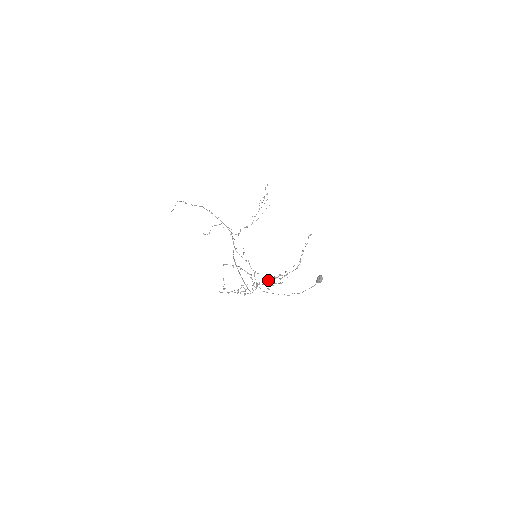
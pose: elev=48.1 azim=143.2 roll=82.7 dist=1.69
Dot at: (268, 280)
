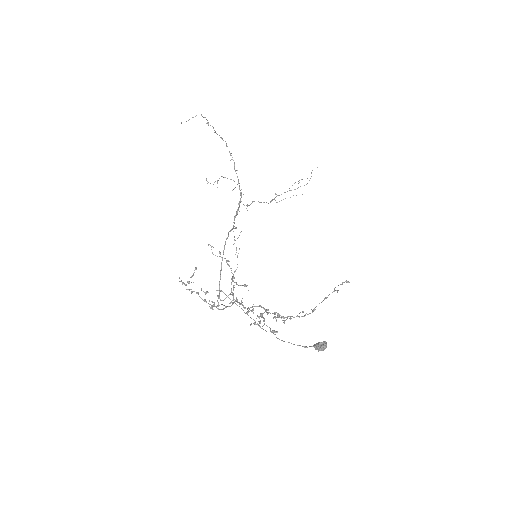
Dot at: occluded
